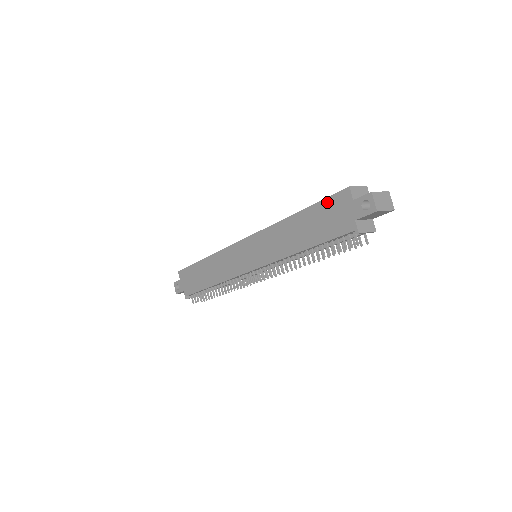
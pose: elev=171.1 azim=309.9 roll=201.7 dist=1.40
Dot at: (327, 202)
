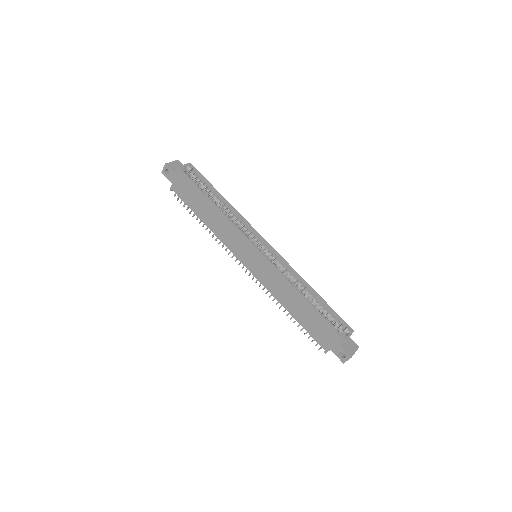
Dot at: (328, 326)
